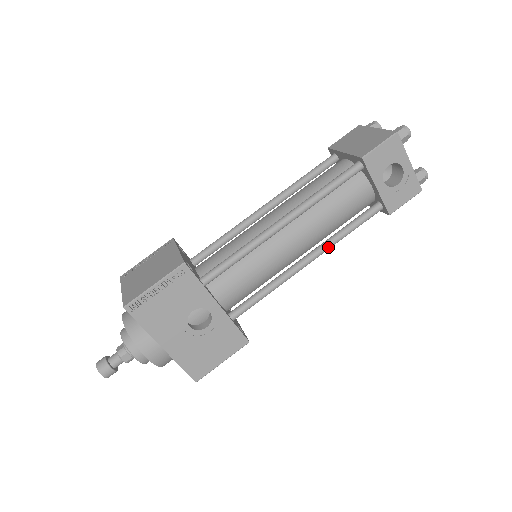
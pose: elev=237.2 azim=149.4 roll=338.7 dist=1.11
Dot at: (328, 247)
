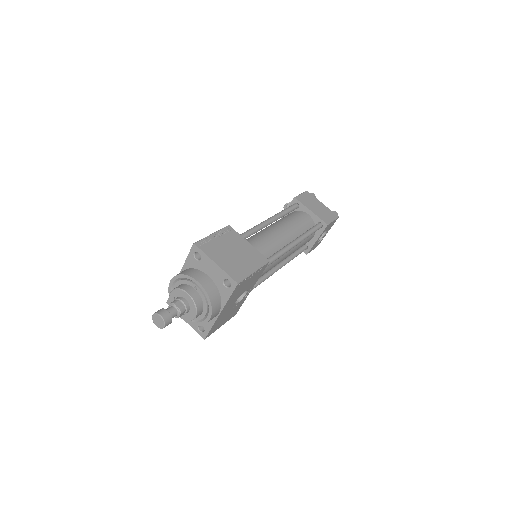
Dot at: occluded
